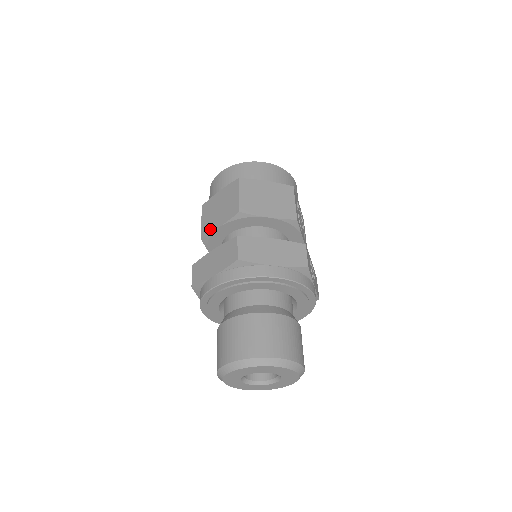
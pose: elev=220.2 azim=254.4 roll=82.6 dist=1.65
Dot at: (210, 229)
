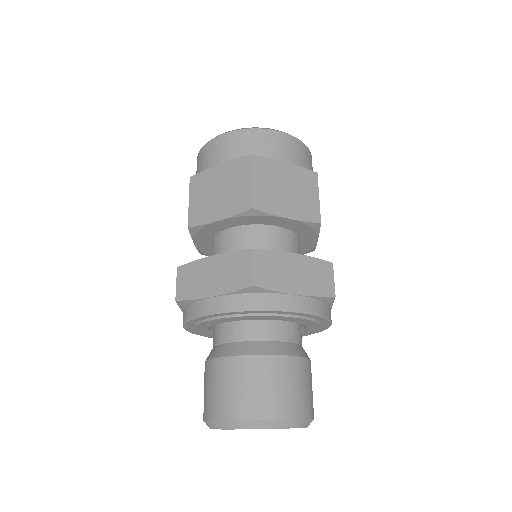
Dot at: (203, 219)
